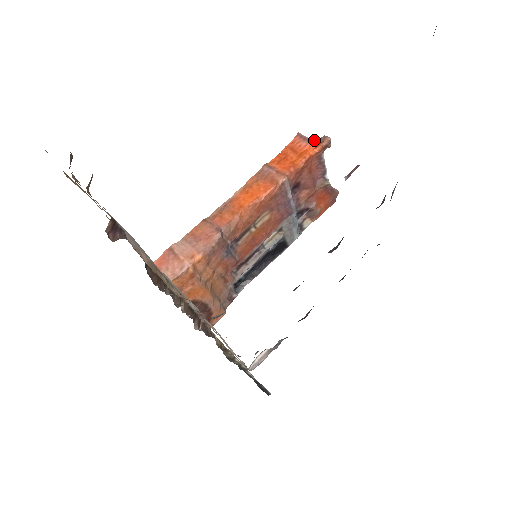
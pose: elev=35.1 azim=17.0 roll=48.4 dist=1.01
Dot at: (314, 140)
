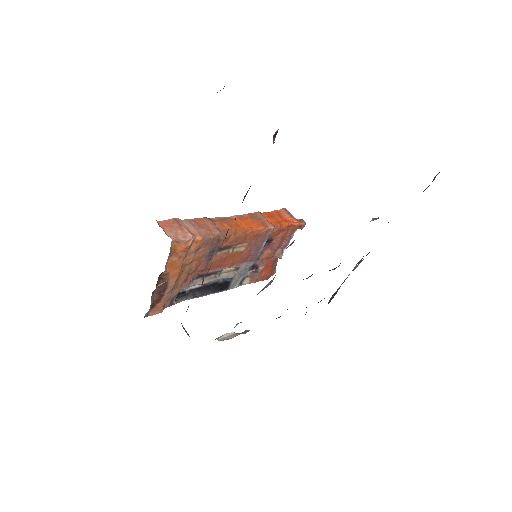
Dot at: (295, 218)
